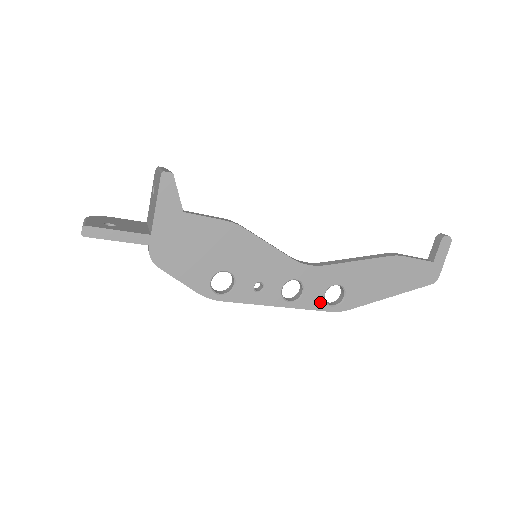
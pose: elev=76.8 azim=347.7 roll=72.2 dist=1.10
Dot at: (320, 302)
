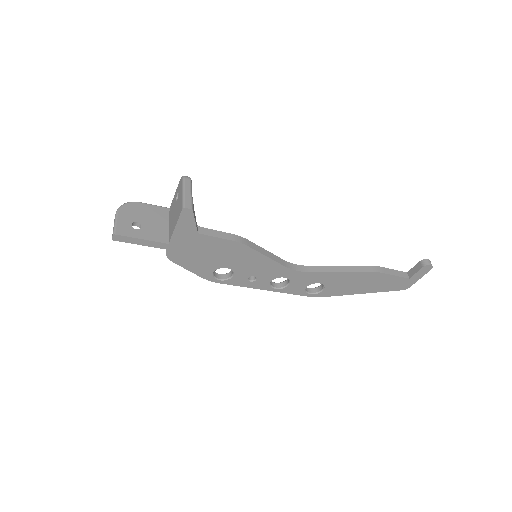
Dot at: (301, 291)
